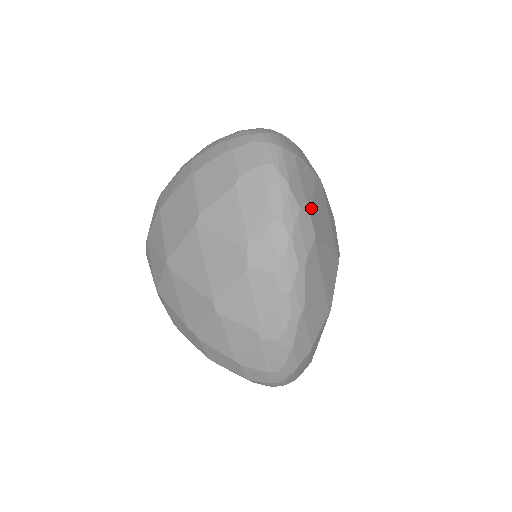
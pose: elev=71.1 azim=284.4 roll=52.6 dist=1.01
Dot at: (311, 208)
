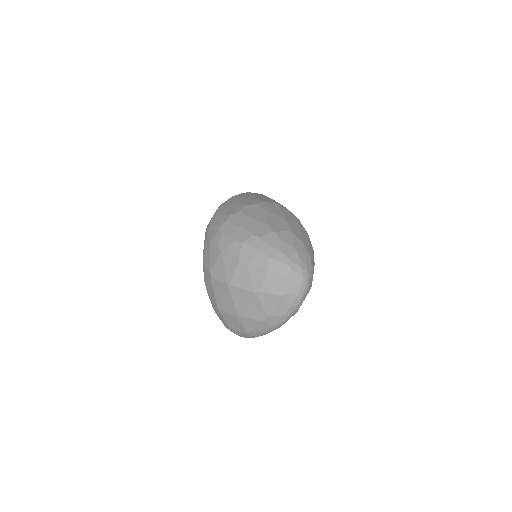
Dot at: occluded
